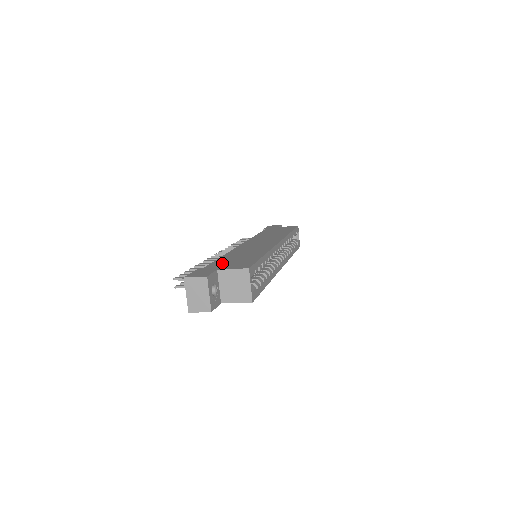
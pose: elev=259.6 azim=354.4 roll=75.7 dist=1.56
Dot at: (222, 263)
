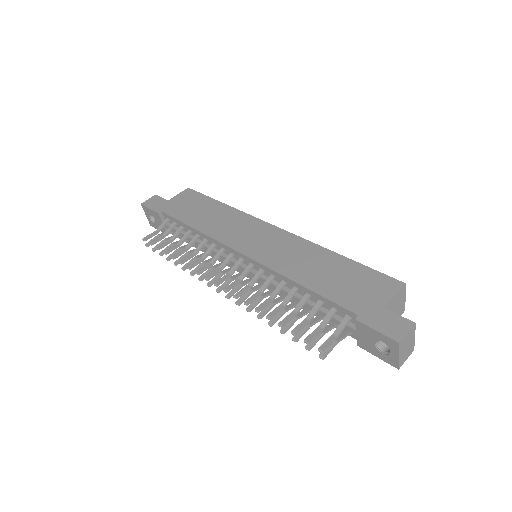
Dot at: (351, 296)
